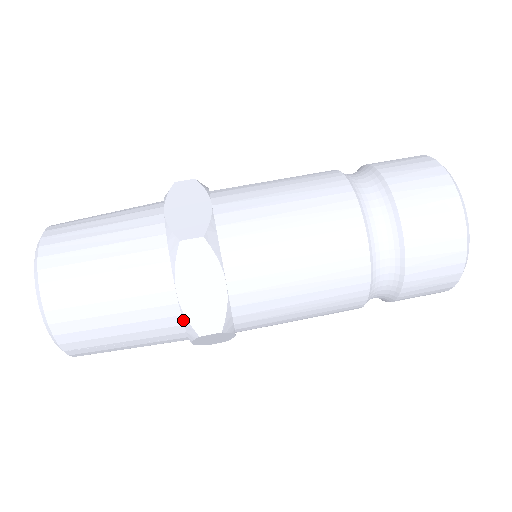
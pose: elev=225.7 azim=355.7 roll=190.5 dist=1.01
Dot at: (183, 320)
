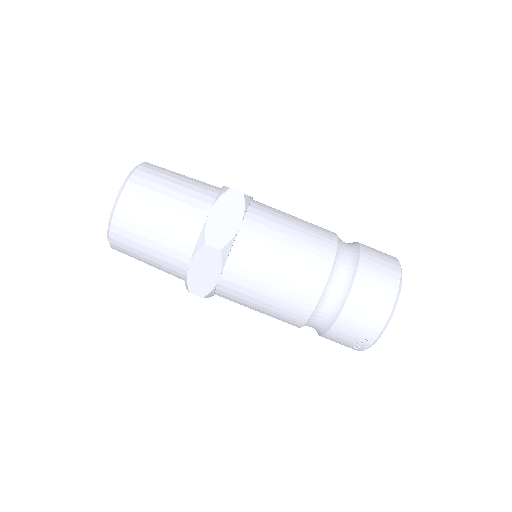
Dot at: (201, 231)
